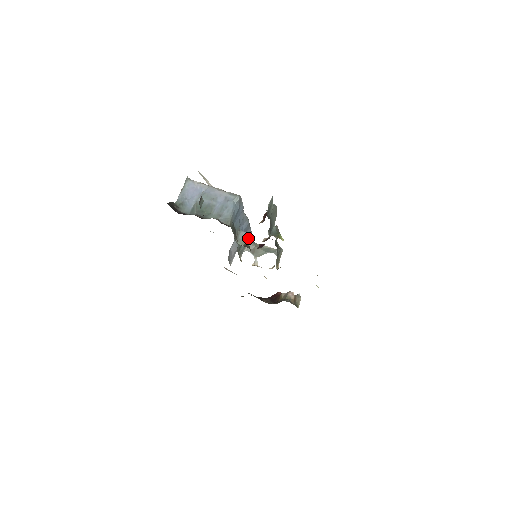
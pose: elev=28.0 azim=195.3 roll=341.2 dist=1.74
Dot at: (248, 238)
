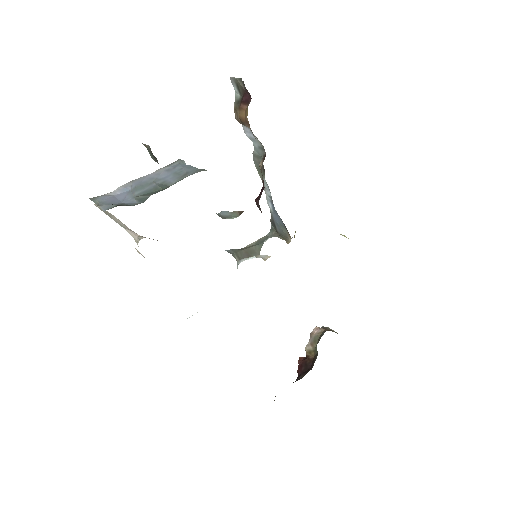
Dot at: occluded
